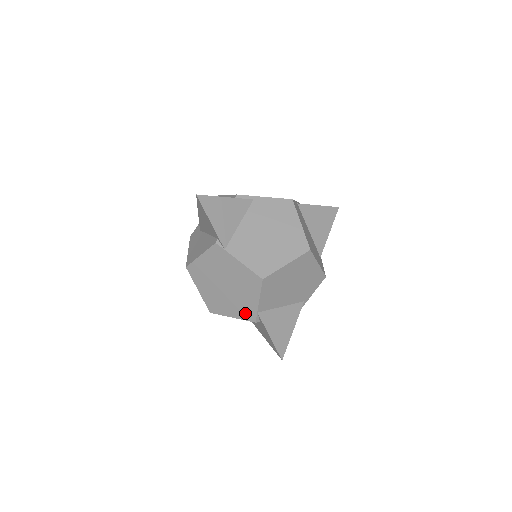
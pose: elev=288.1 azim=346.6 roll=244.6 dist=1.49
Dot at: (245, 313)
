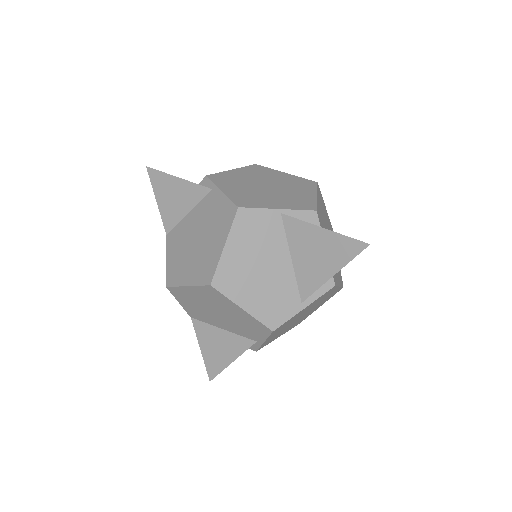
Dot at: occluded
